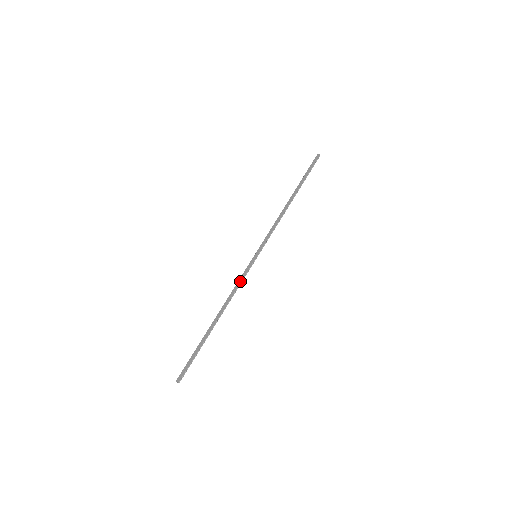
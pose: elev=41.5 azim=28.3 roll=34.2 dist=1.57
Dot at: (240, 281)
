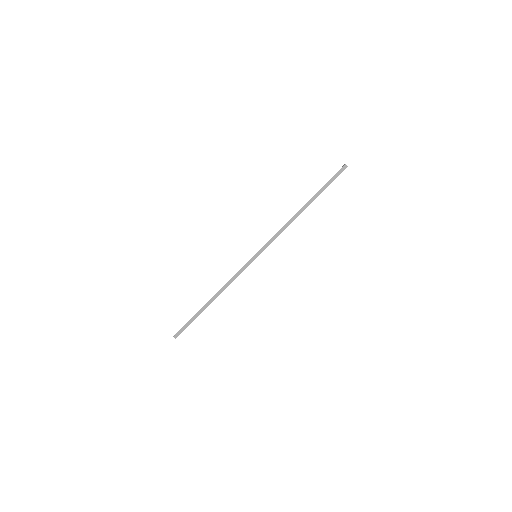
Dot at: (237, 275)
